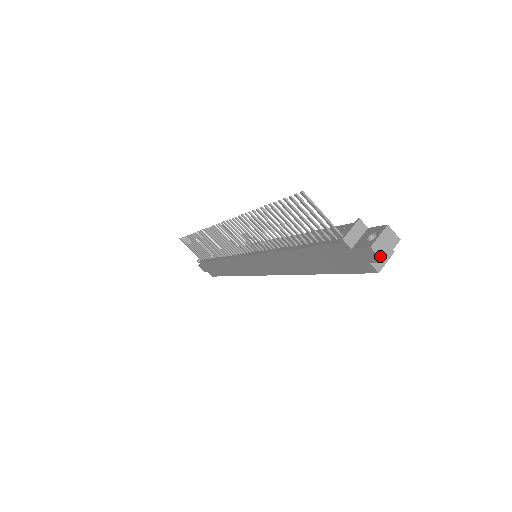
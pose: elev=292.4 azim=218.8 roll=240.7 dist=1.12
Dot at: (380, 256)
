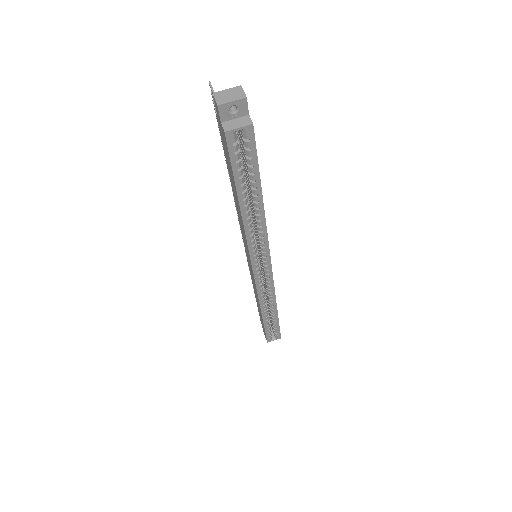
Dot at: (217, 101)
